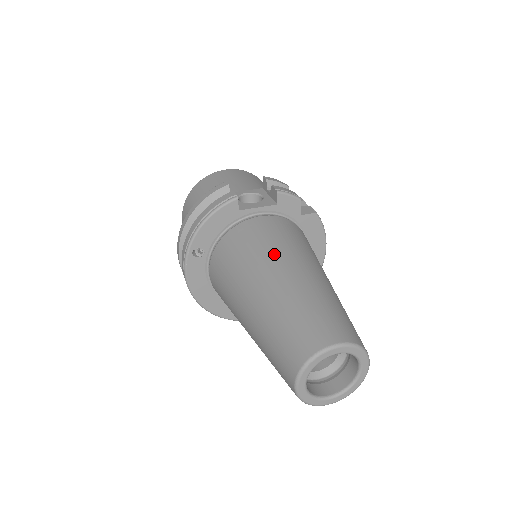
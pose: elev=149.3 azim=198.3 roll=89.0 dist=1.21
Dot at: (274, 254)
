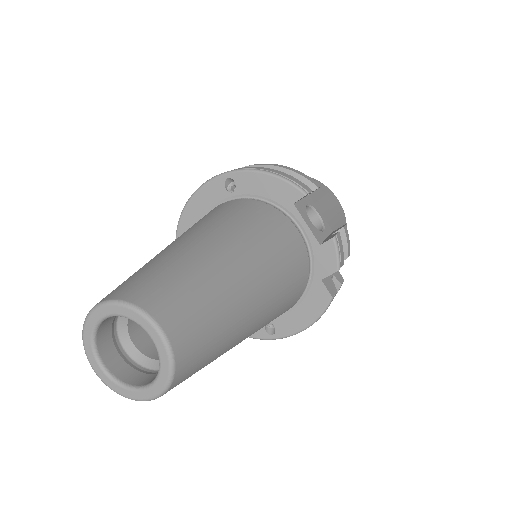
Dot at: (257, 248)
